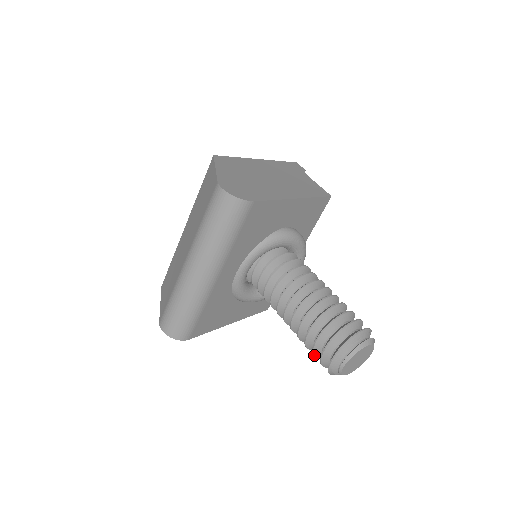
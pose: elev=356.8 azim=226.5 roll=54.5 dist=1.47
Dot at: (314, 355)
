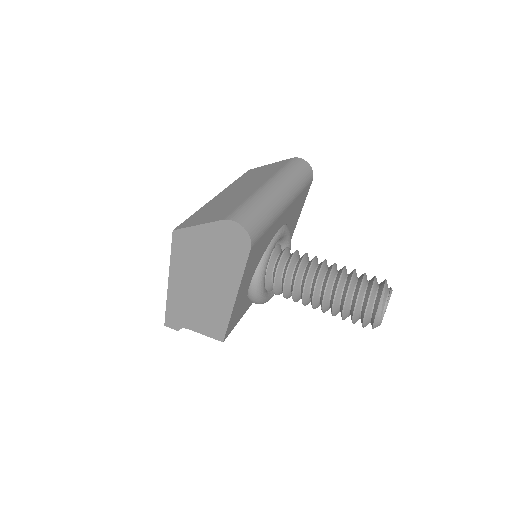
Dot at: (359, 295)
